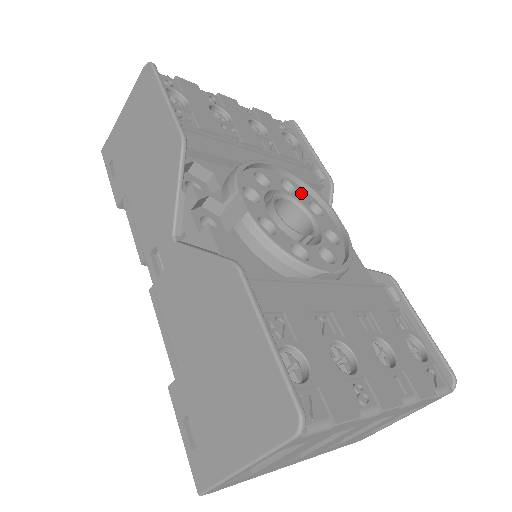
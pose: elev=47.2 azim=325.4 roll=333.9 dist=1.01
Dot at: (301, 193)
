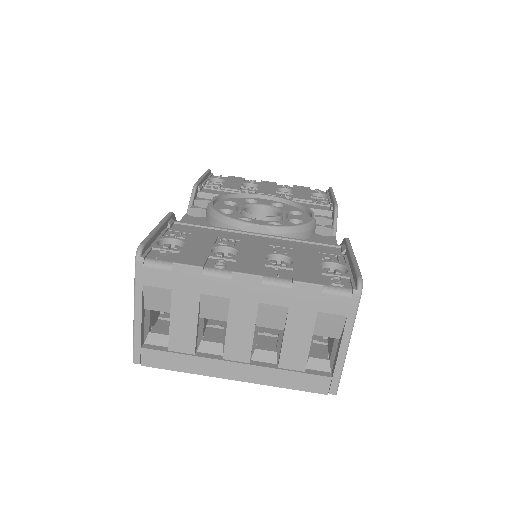
Dot at: (288, 208)
